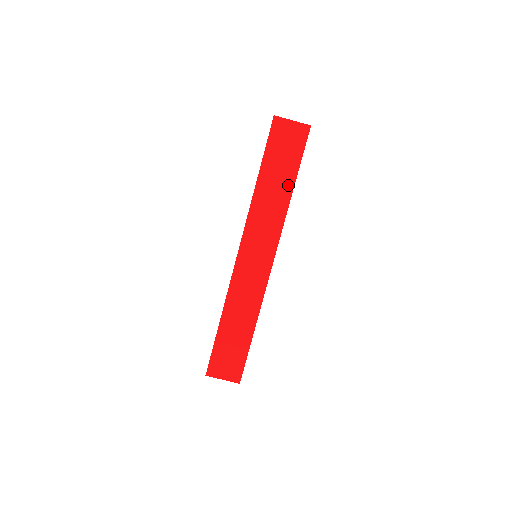
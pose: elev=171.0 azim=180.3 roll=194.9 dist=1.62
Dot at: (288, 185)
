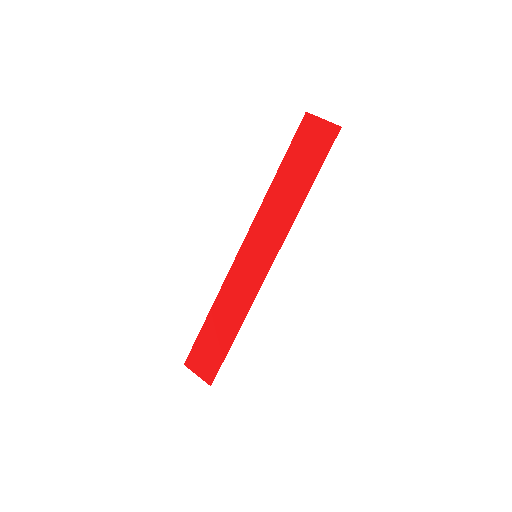
Dot at: (304, 188)
